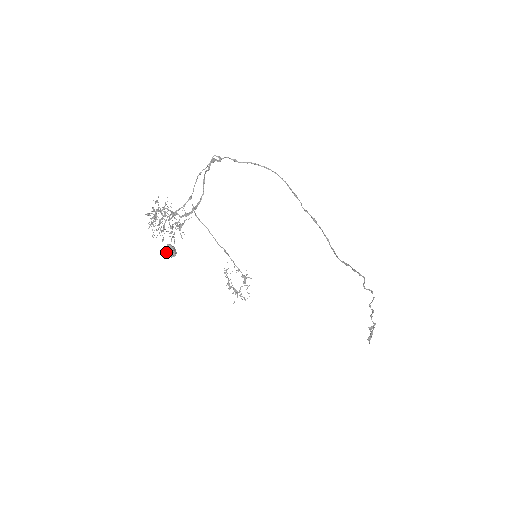
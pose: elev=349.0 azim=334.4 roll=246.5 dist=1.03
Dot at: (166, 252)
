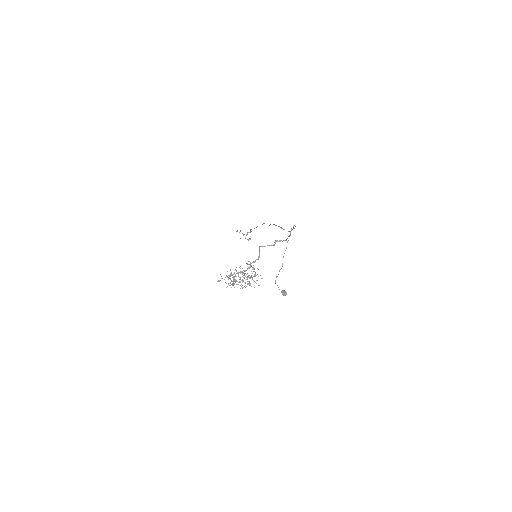
Dot at: (284, 295)
